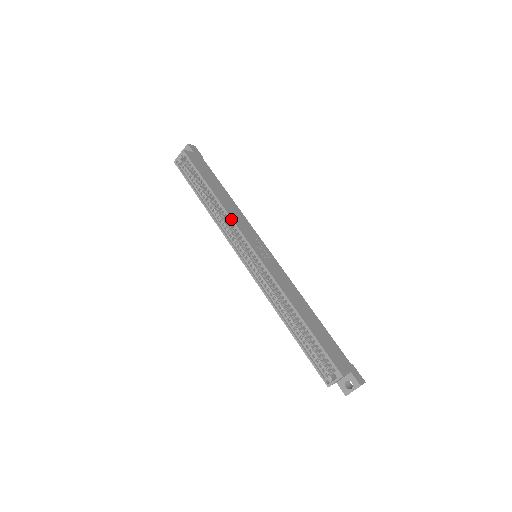
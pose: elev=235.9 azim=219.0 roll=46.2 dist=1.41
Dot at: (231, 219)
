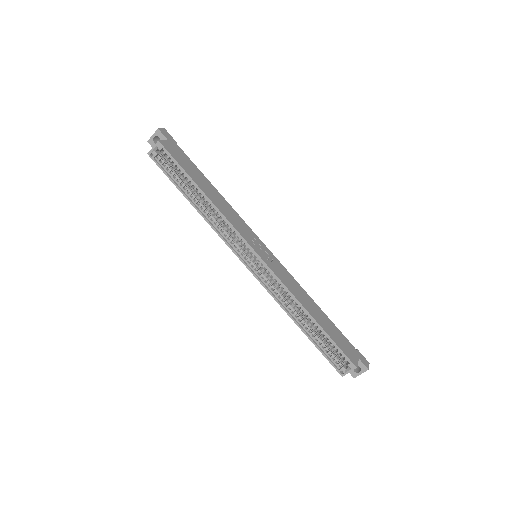
Dot at: (229, 222)
